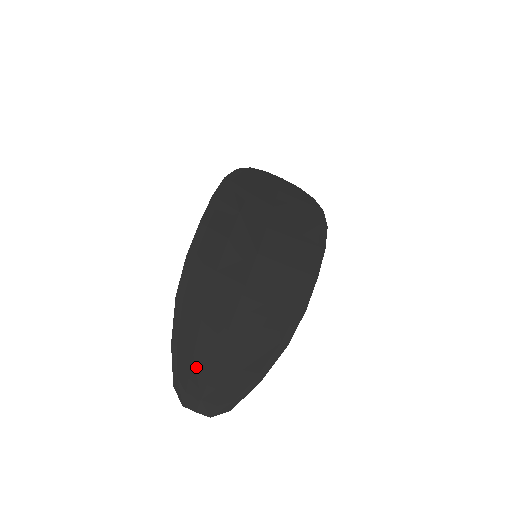
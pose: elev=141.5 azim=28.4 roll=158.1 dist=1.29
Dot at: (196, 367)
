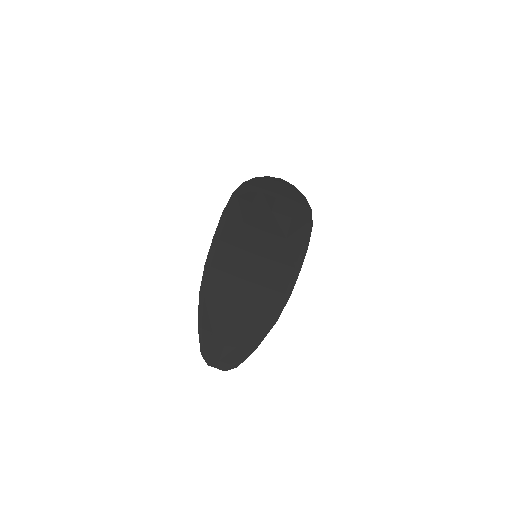
Dot at: (215, 340)
